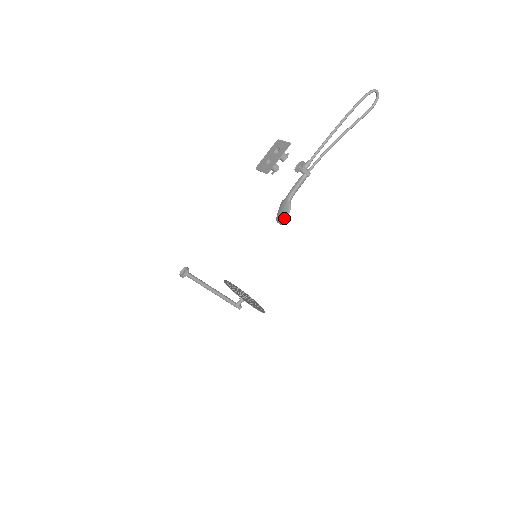
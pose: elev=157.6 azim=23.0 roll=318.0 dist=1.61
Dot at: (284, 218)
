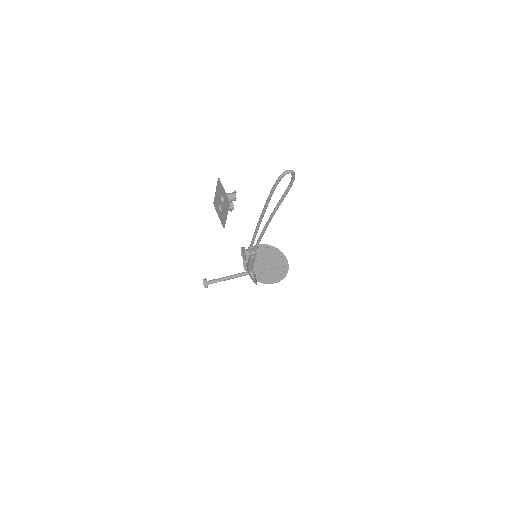
Dot at: (254, 282)
